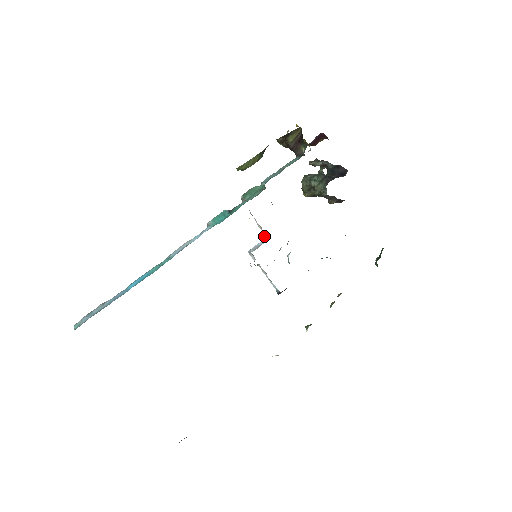
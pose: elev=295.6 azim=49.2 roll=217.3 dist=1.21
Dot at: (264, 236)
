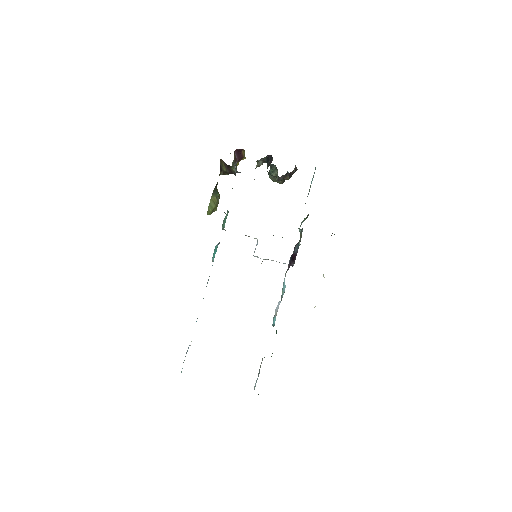
Dot at: occluded
